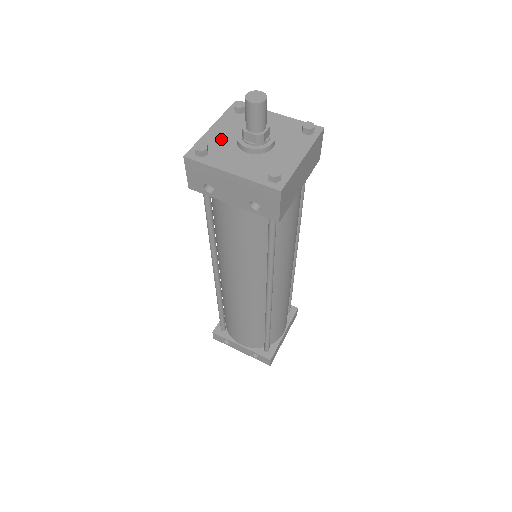
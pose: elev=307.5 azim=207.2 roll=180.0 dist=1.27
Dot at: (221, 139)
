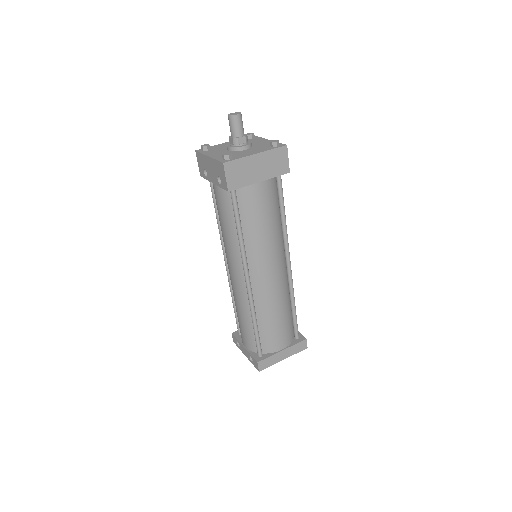
Dot at: (223, 146)
